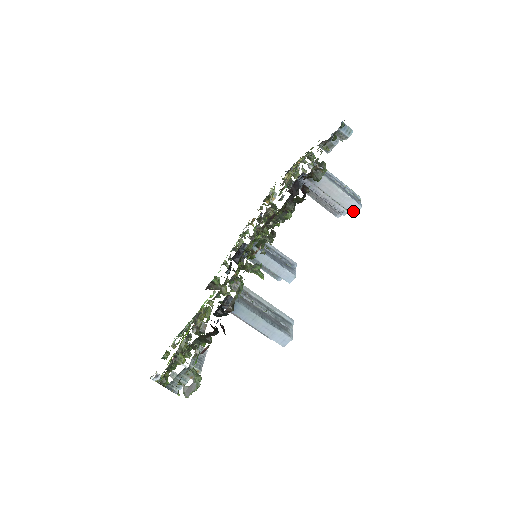
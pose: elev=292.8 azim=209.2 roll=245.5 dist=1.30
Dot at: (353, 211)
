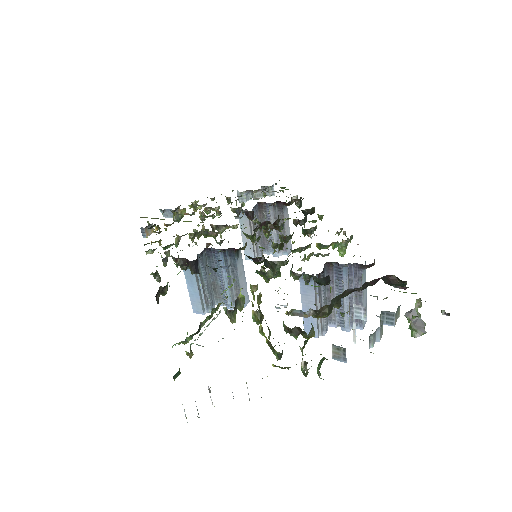
Dot at: (289, 251)
